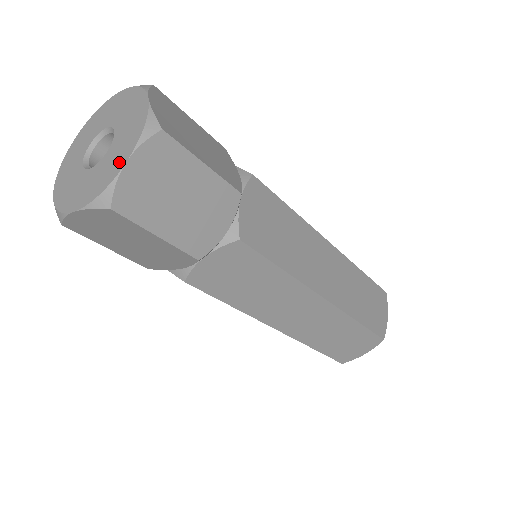
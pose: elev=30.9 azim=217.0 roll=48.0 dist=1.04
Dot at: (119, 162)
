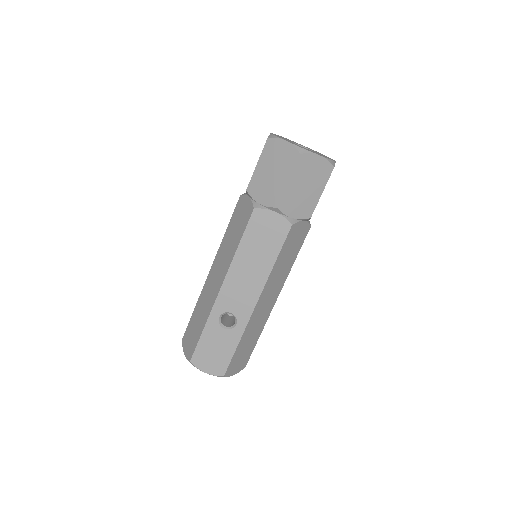
Dot at: (330, 158)
